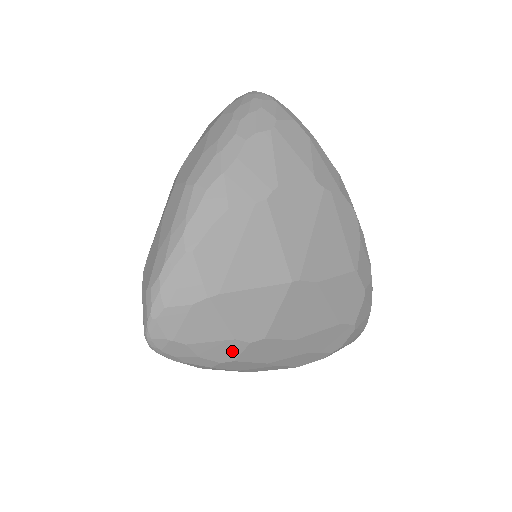
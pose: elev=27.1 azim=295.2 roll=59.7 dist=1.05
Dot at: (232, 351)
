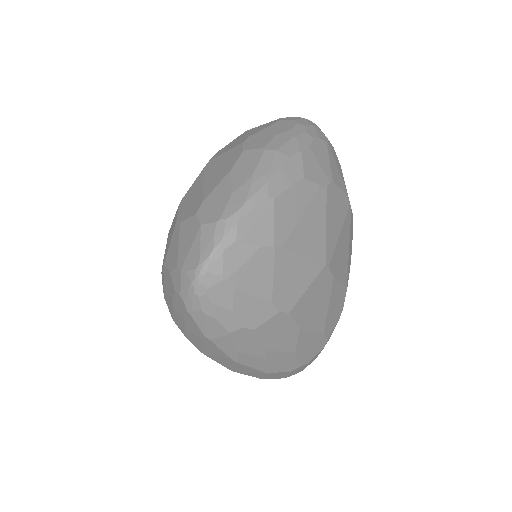
Dot at: (261, 316)
